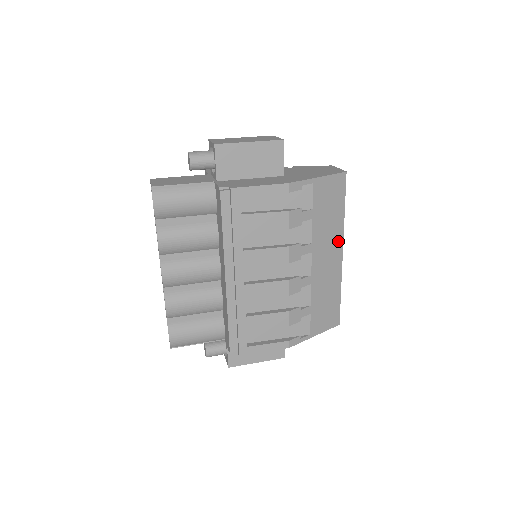
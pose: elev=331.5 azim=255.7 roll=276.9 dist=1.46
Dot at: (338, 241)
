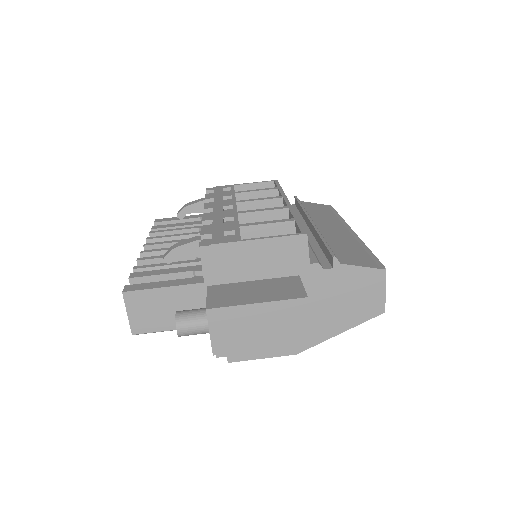
Dot at: occluded
